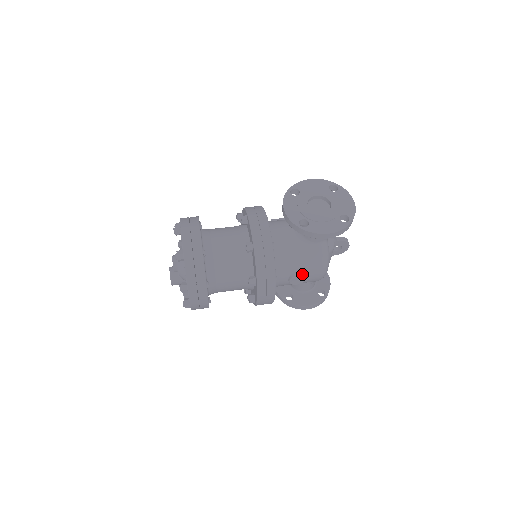
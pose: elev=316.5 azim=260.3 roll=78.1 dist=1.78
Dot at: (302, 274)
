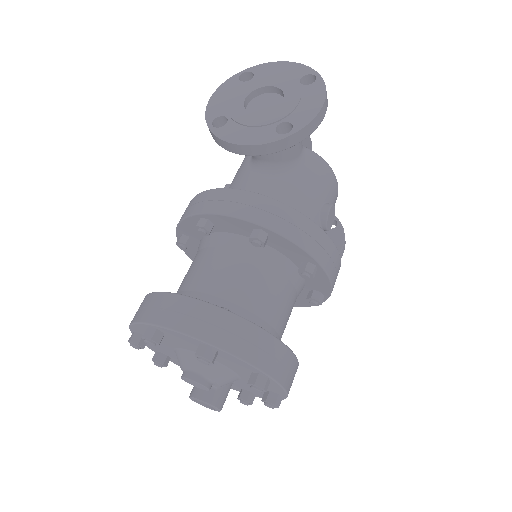
Dot at: (328, 204)
